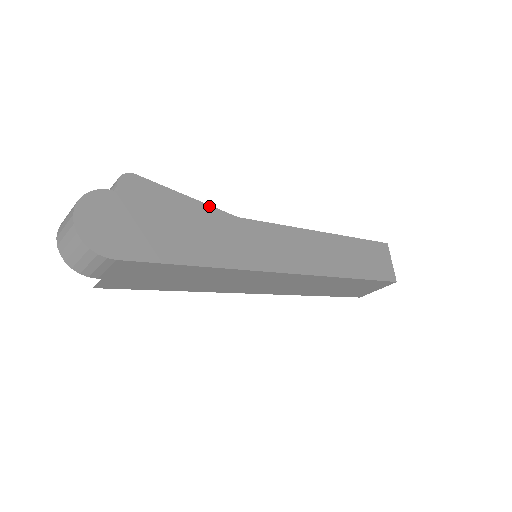
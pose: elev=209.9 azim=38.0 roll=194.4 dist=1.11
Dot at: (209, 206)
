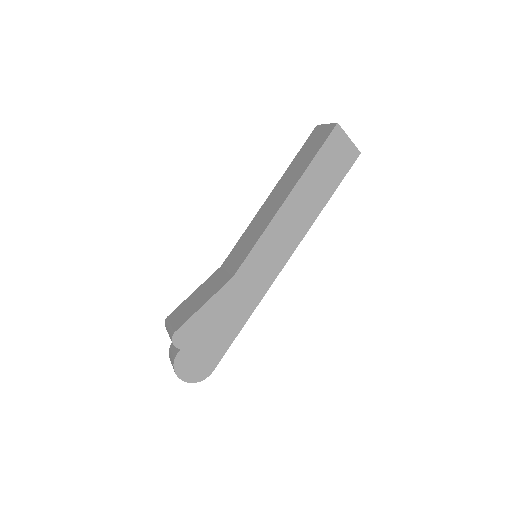
Dot at: (216, 294)
